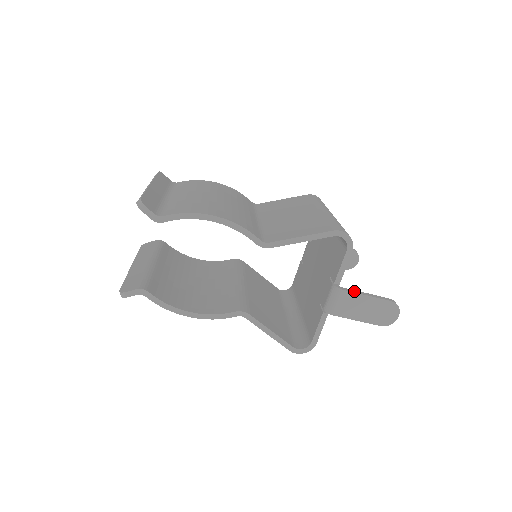
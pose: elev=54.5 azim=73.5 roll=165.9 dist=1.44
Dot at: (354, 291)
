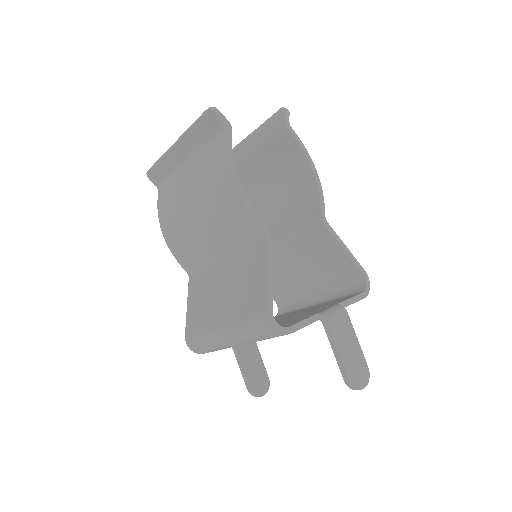
Dot at: (350, 324)
